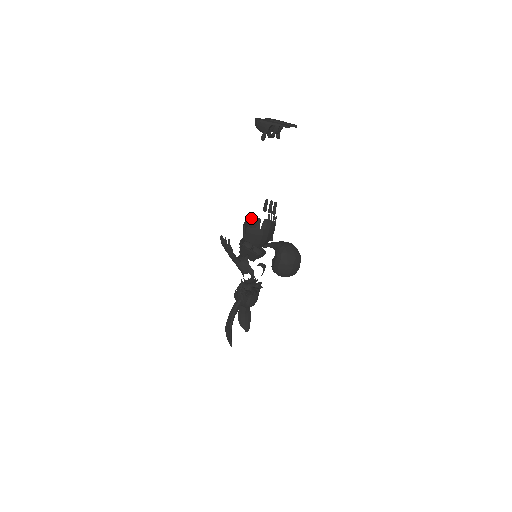
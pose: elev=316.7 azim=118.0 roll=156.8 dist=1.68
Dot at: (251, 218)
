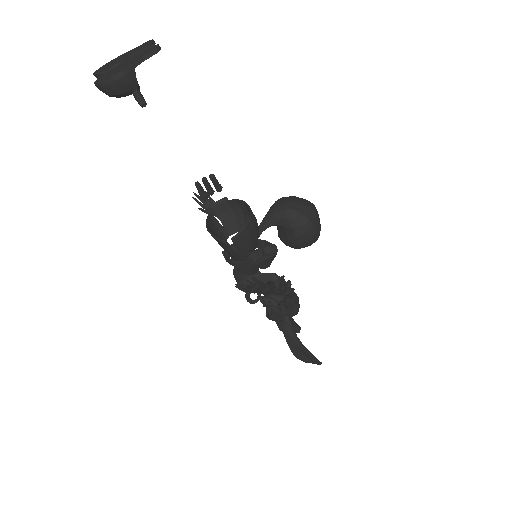
Dot at: (206, 224)
